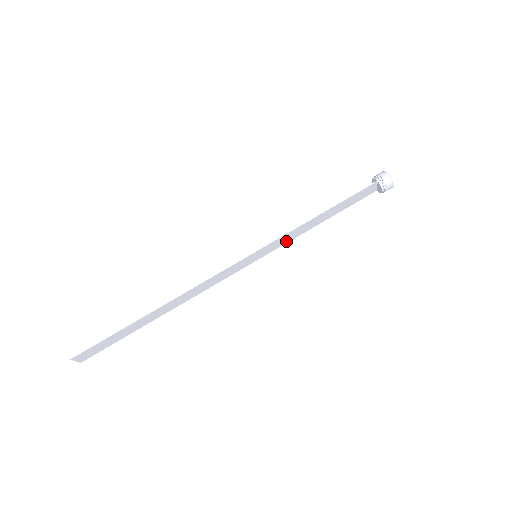
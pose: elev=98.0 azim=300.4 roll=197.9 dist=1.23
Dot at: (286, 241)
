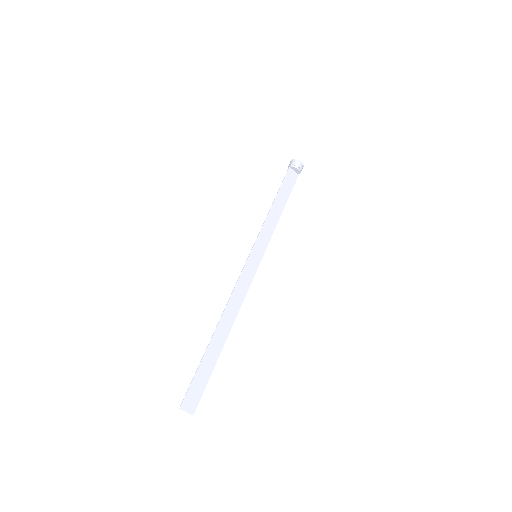
Dot at: (269, 236)
